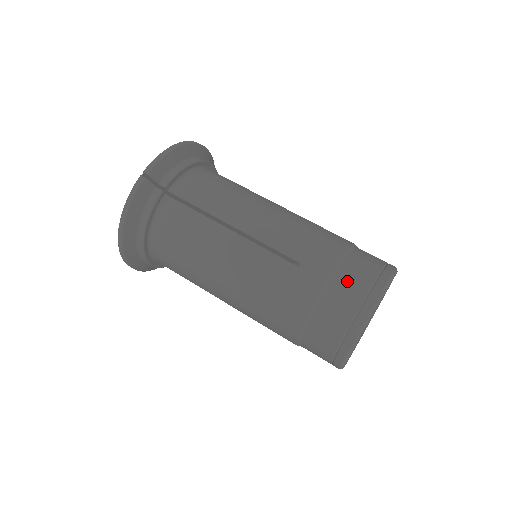
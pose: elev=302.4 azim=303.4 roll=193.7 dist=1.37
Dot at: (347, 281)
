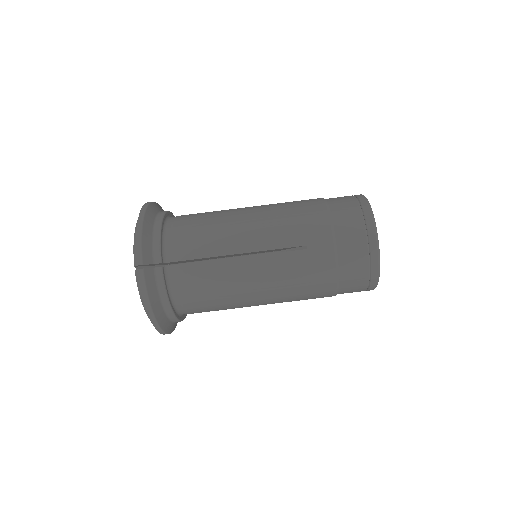
Dot at: (347, 234)
